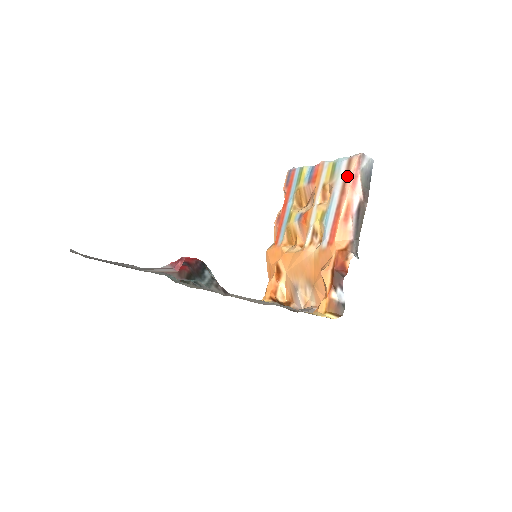
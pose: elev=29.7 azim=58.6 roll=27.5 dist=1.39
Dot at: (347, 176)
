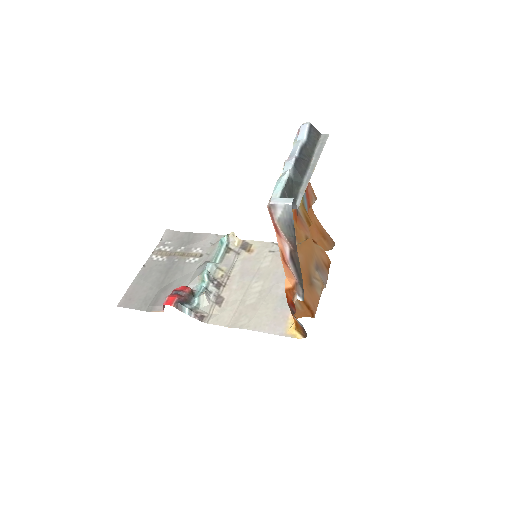
Dot at: occluded
